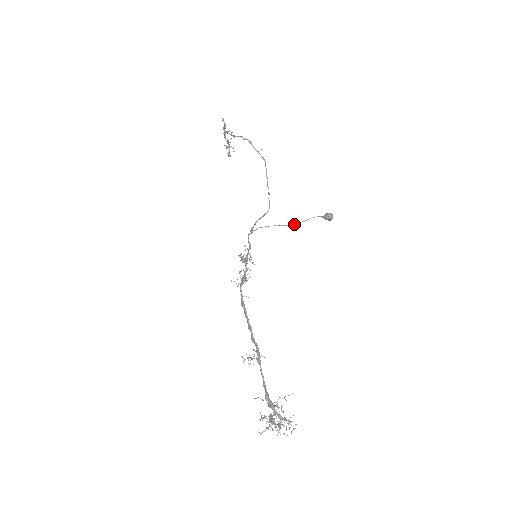
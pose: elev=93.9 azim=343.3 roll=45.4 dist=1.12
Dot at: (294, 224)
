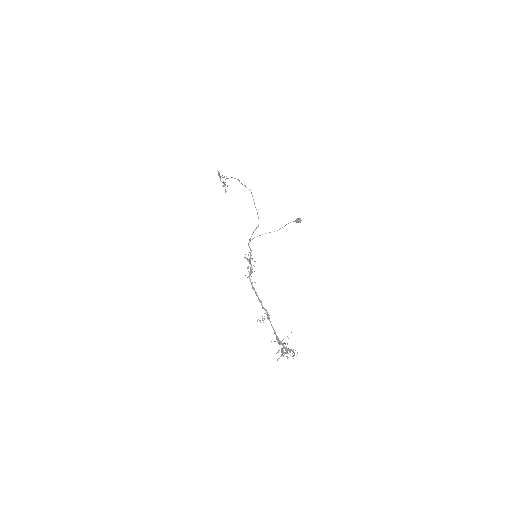
Dot at: (277, 230)
